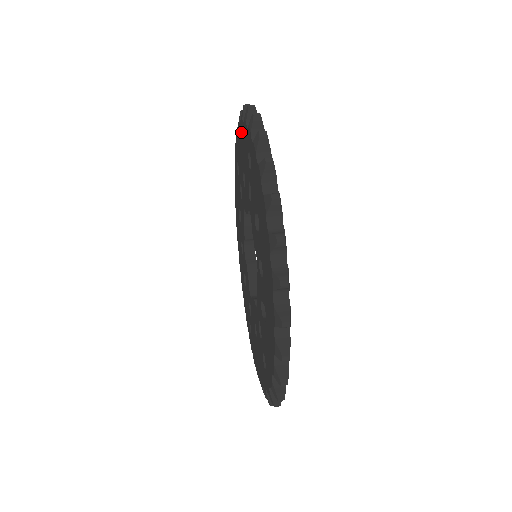
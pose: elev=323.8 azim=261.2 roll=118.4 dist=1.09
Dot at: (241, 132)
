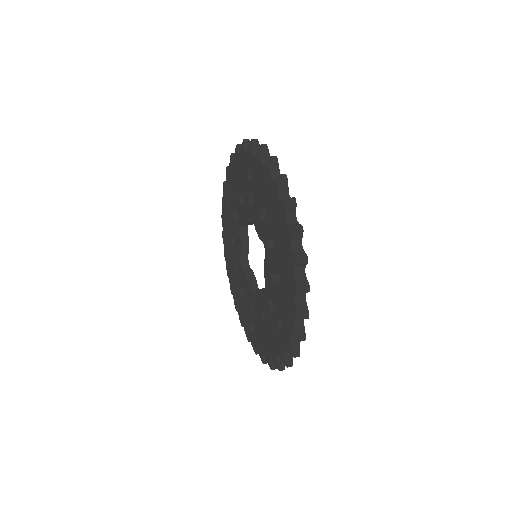
Dot at: (235, 165)
